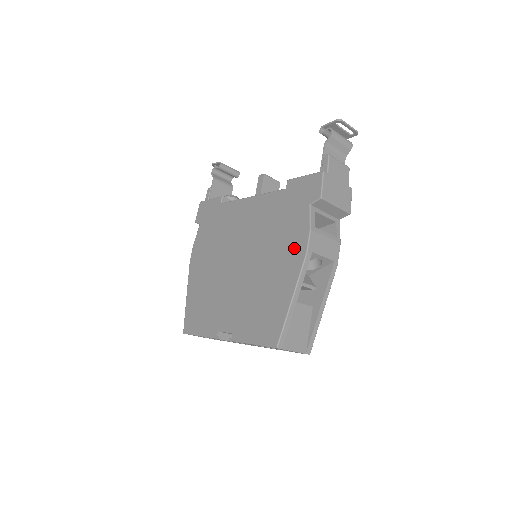
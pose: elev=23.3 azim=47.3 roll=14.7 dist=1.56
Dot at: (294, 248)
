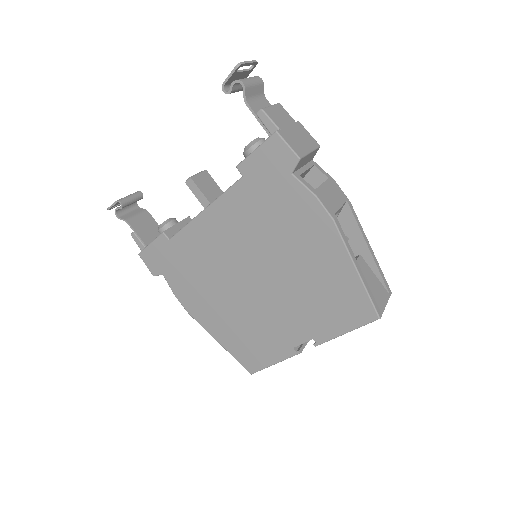
Dot at: (313, 225)
